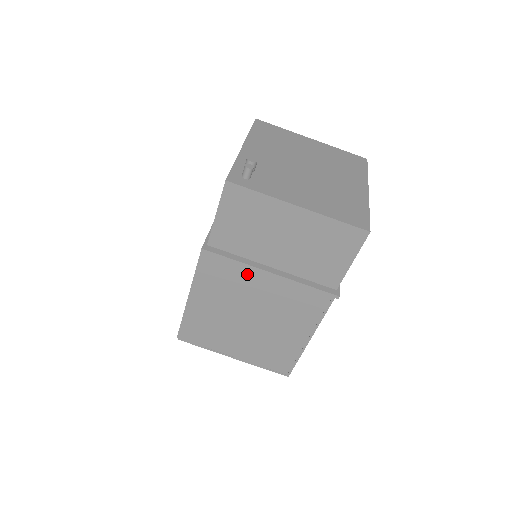
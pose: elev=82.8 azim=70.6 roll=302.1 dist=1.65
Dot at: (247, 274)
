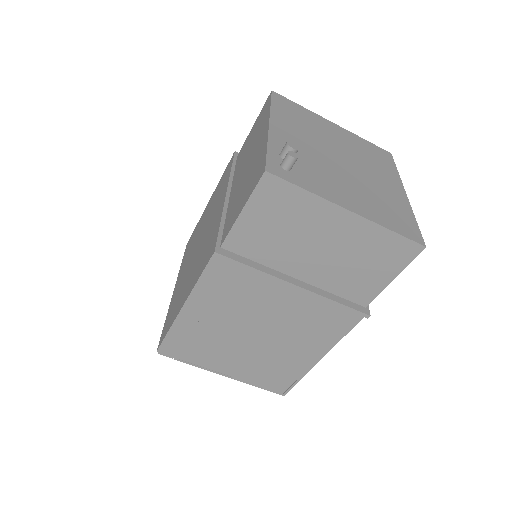
Dot at: (265, 285)
